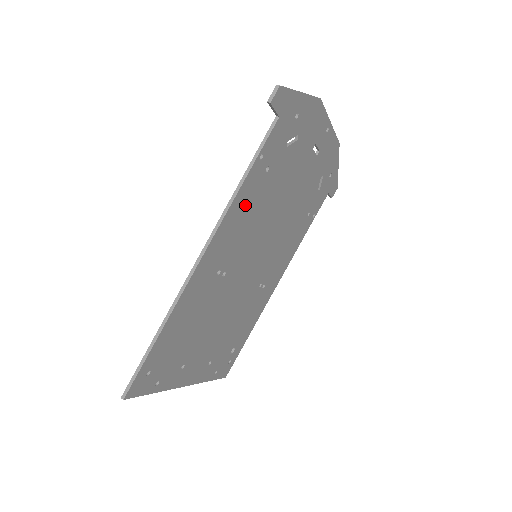
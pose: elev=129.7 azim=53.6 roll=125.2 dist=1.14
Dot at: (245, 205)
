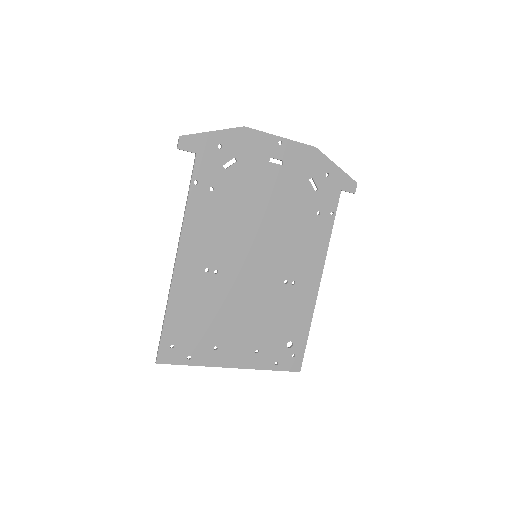
Dot at: (203, 218)
